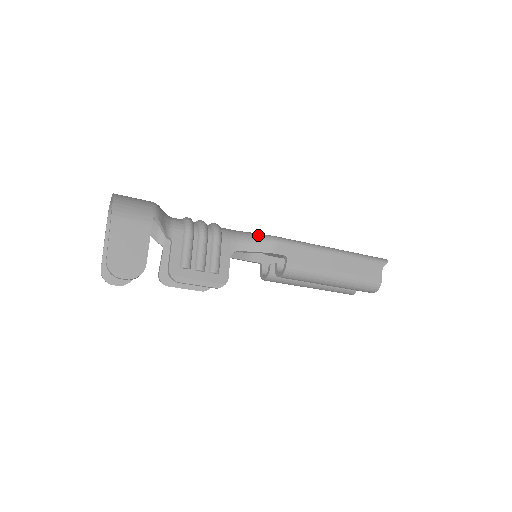
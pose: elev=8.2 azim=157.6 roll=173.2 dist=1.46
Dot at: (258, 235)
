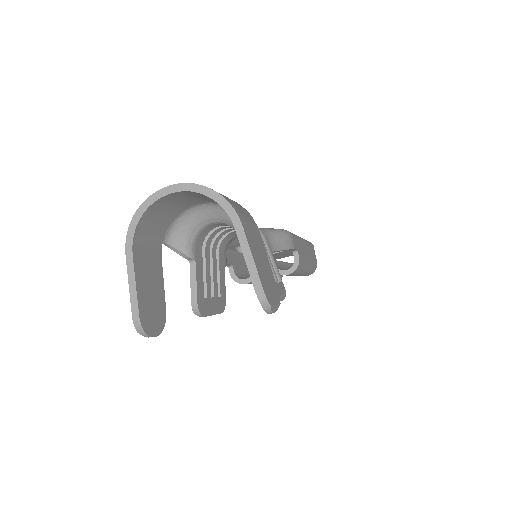
Dot at: (277, 230)
